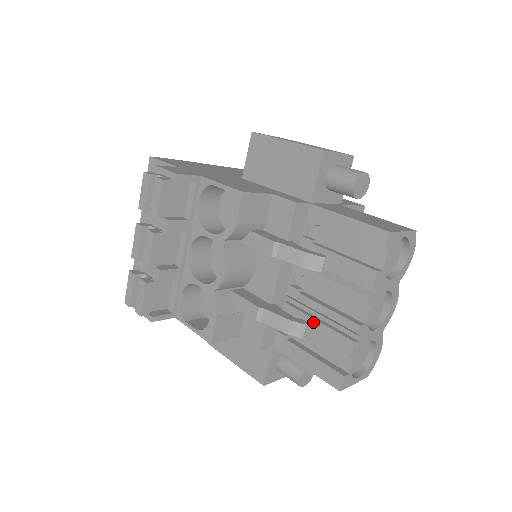
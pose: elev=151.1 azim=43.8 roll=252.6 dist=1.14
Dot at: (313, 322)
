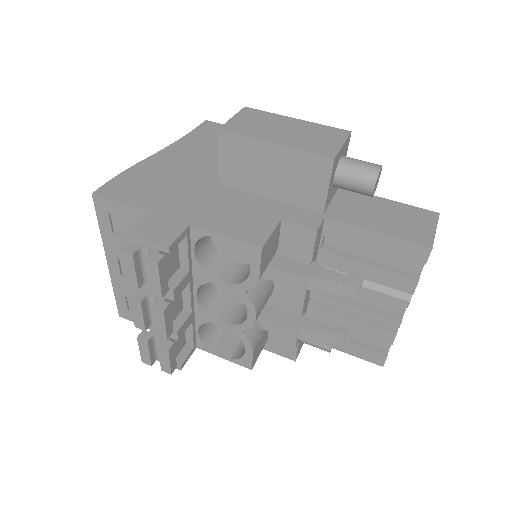
Dot at: (346, 319)
